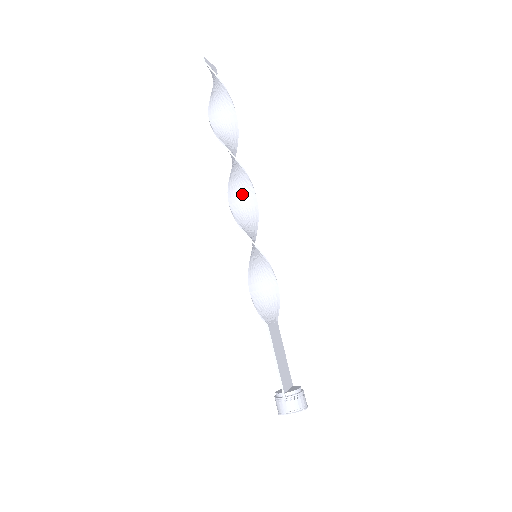
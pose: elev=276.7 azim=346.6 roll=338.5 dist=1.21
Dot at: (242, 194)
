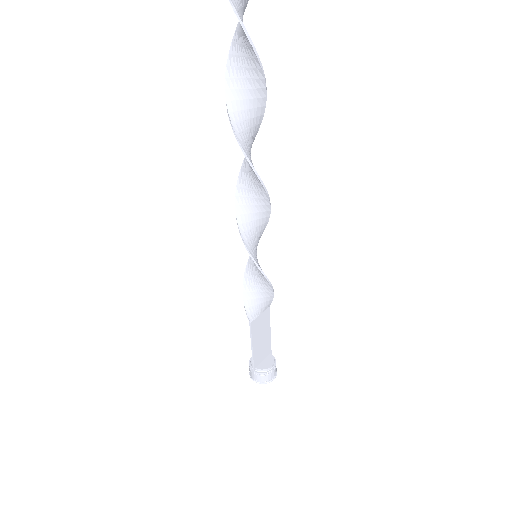
Dot at: (252, 190)
